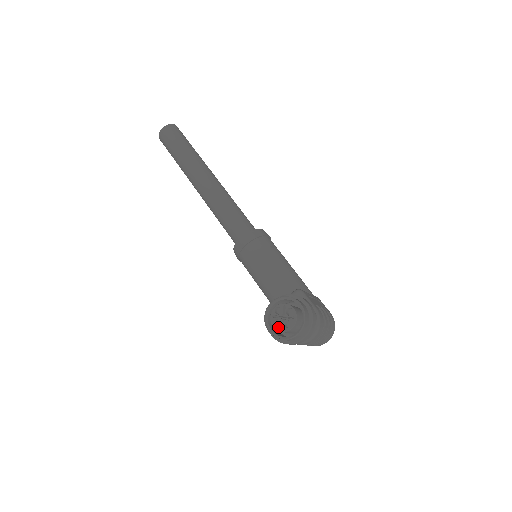
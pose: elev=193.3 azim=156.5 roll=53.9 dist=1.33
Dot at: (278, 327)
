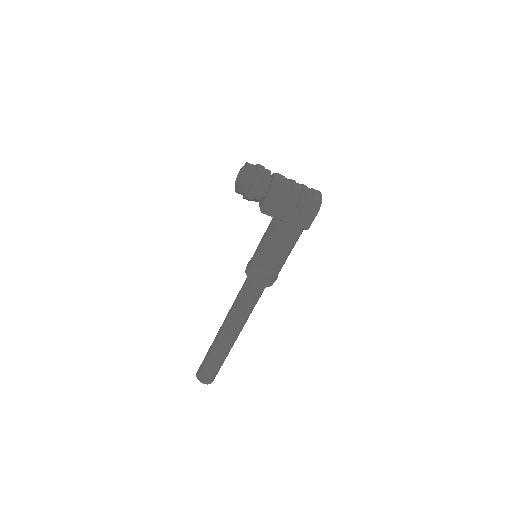
Dot at: (240, 176)
